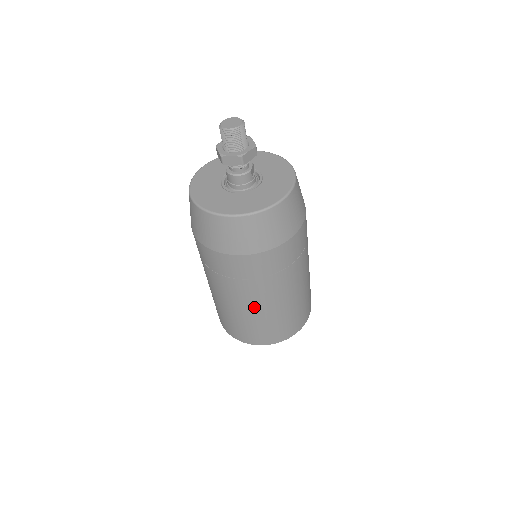
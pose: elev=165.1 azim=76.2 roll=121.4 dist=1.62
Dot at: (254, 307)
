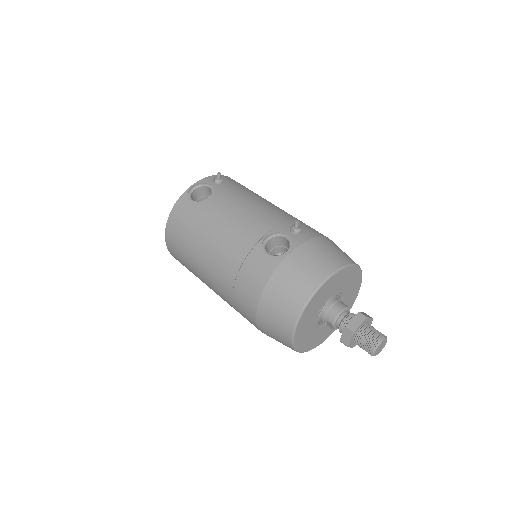
Dot at: occluded
